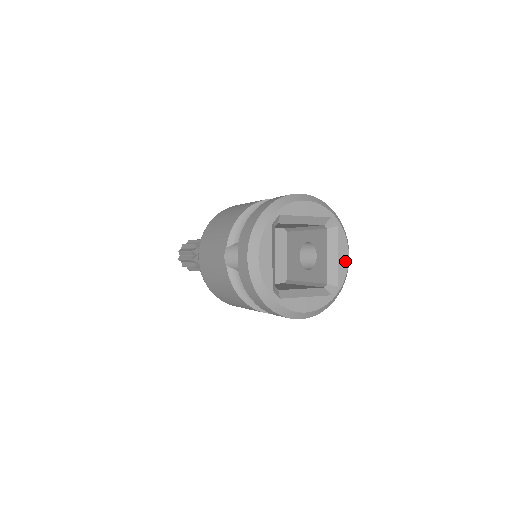
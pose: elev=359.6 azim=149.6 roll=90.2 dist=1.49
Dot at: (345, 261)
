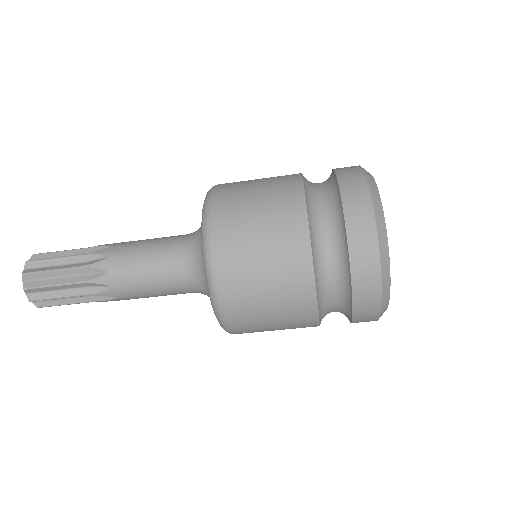
Dot at: occluded
